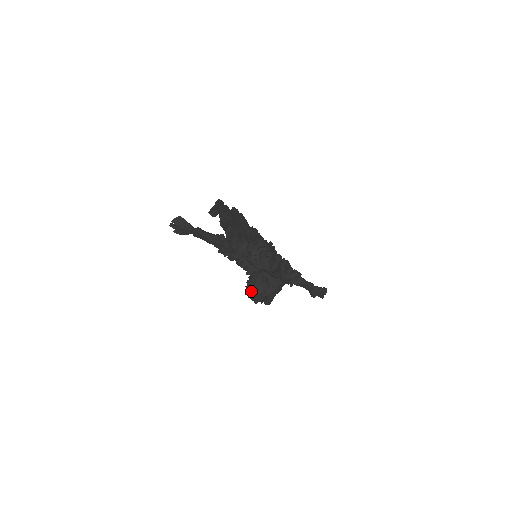
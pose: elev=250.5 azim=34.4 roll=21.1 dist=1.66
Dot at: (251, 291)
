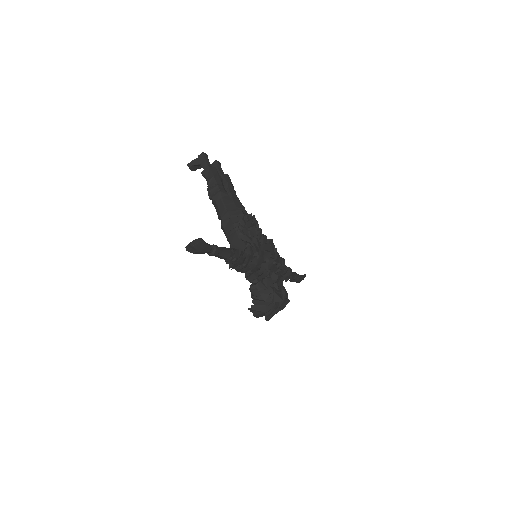
Dot at: (255, 308)
